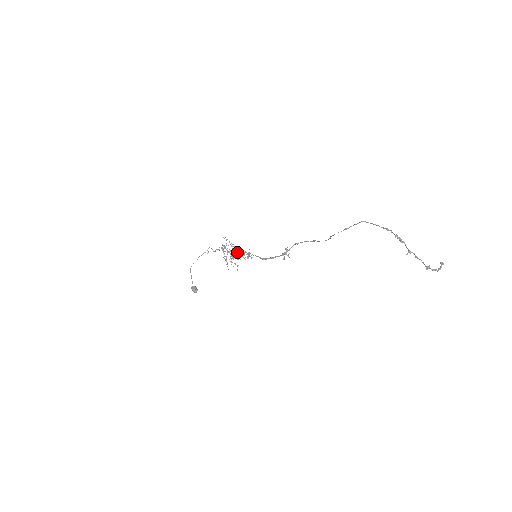
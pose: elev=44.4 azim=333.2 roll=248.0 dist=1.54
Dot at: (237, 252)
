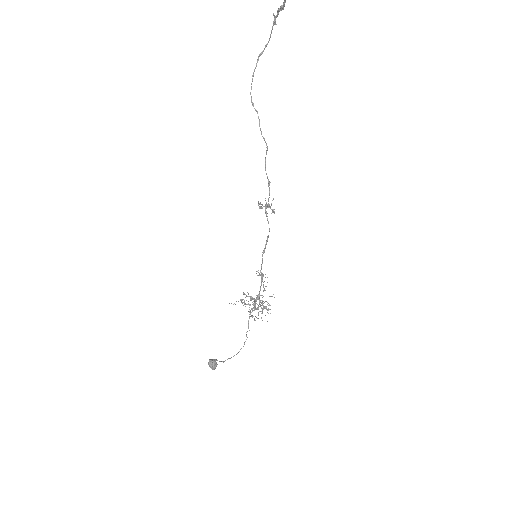
Dot at: occluded
